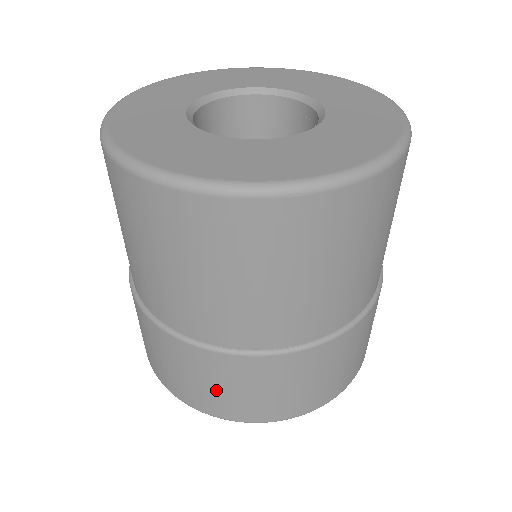
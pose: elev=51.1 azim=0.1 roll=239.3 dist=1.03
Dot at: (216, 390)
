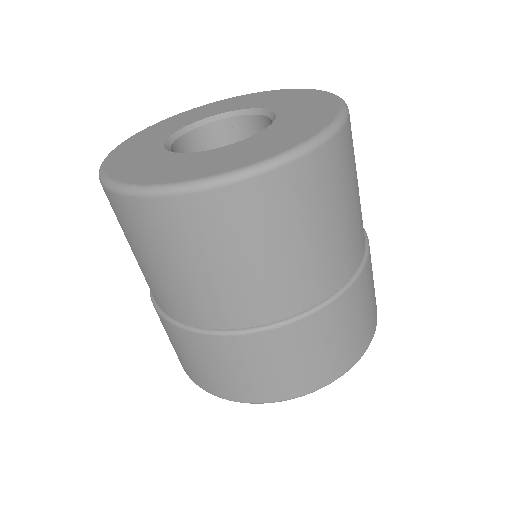
Dot at: (334, 347)
